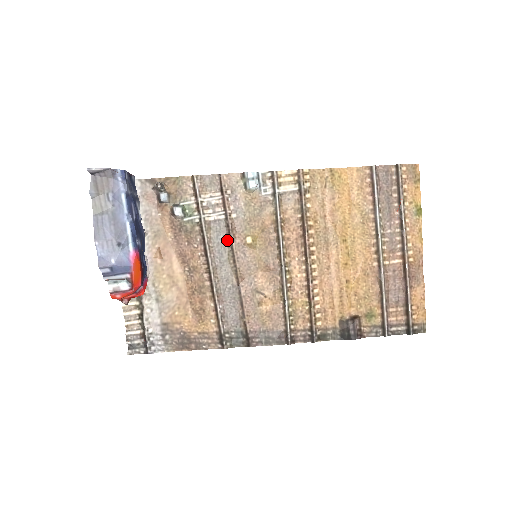
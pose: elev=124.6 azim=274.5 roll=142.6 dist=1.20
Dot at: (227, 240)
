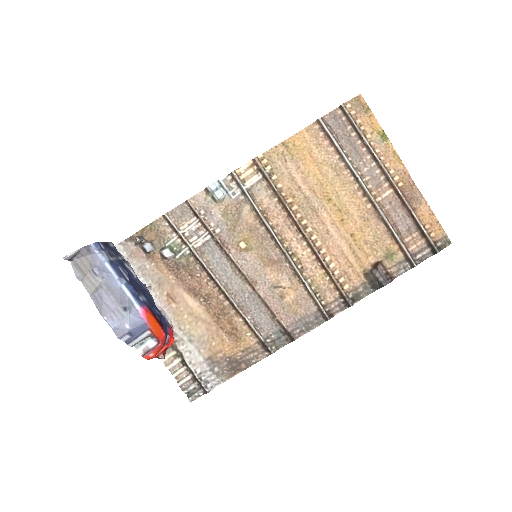
Dot at: (223, 255)
